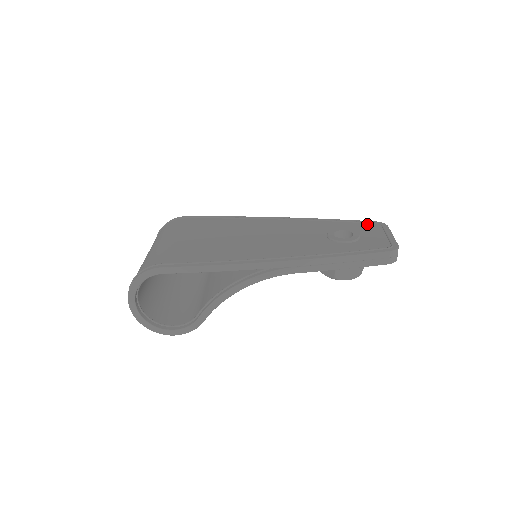
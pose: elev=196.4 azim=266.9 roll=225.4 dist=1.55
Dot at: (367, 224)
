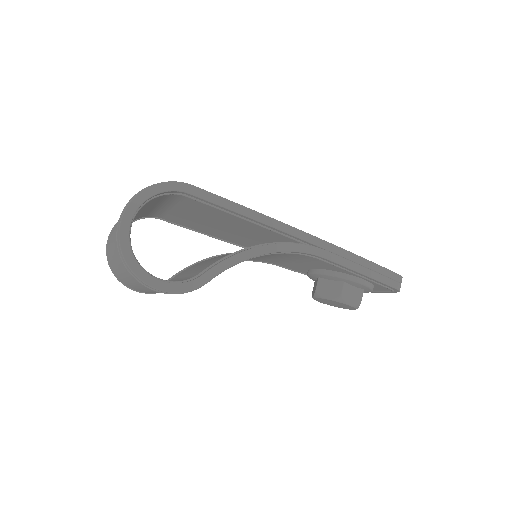
Dot at: occluded
